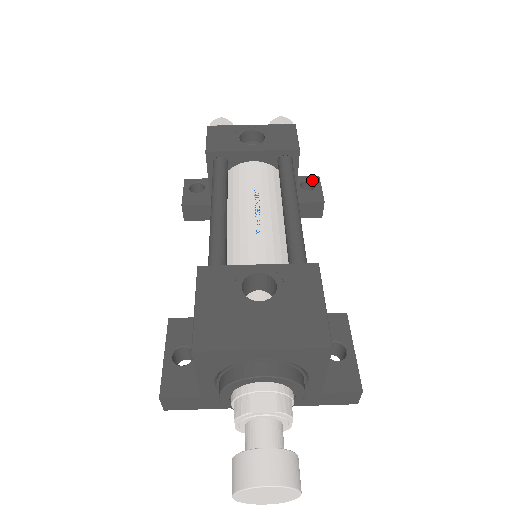
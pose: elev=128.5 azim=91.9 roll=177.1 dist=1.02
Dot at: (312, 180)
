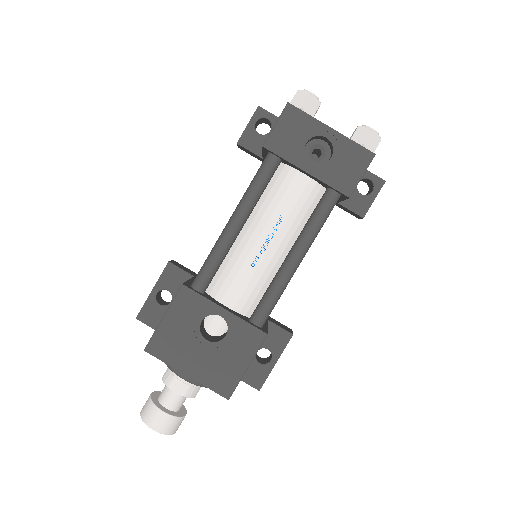
Dot at: (375, 183)
